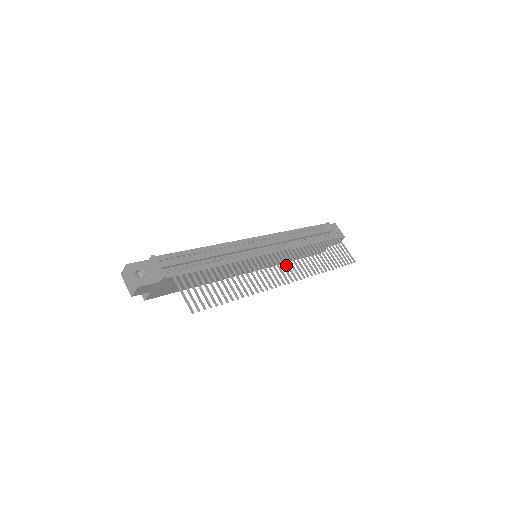
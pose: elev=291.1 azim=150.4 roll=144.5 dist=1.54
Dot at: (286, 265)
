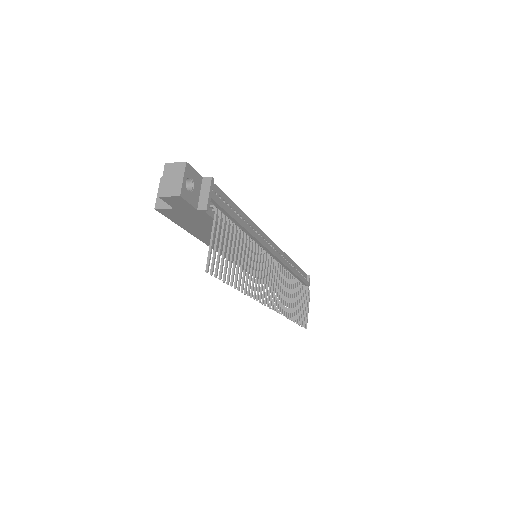
Dot at: (276, 289)
